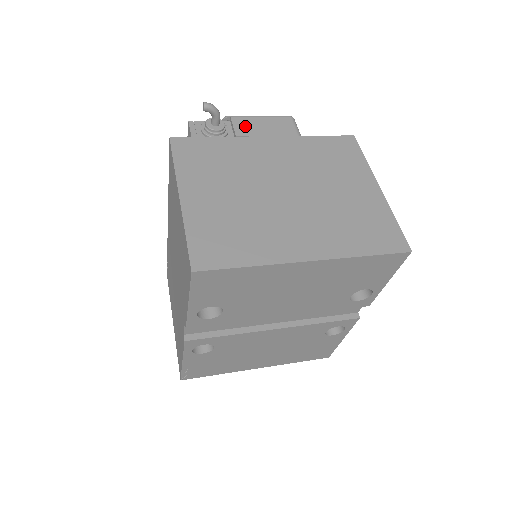
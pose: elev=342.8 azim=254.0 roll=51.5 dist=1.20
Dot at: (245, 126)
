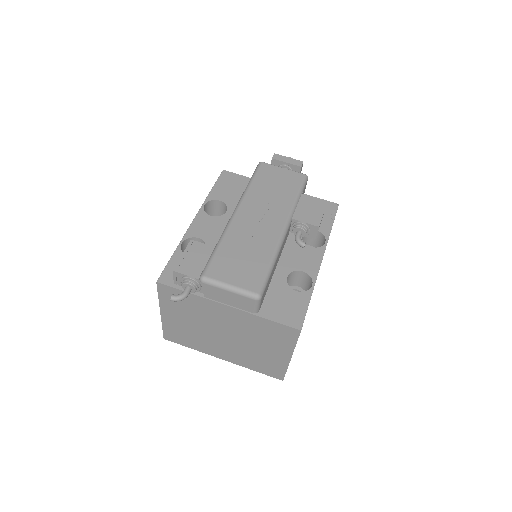
Dot at: (213, 293)
